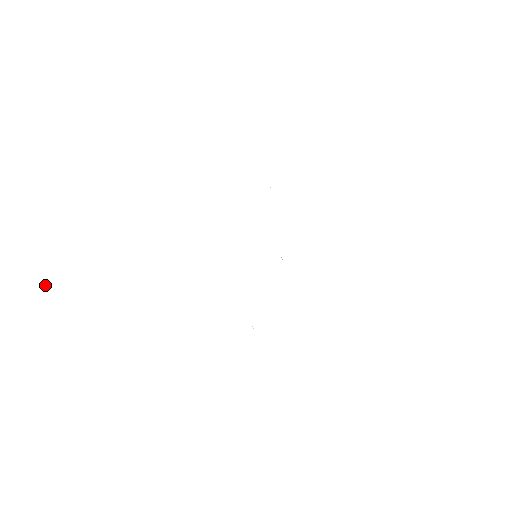
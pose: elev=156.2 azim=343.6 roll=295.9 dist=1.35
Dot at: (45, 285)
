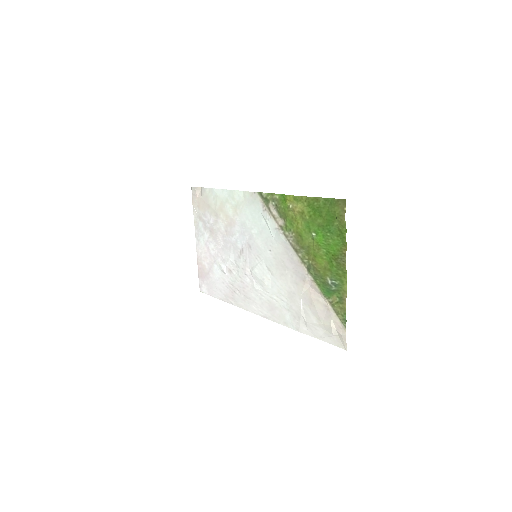
Dot at: occluded
